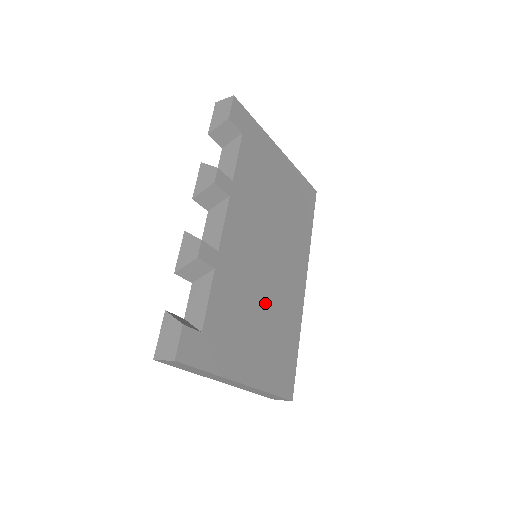
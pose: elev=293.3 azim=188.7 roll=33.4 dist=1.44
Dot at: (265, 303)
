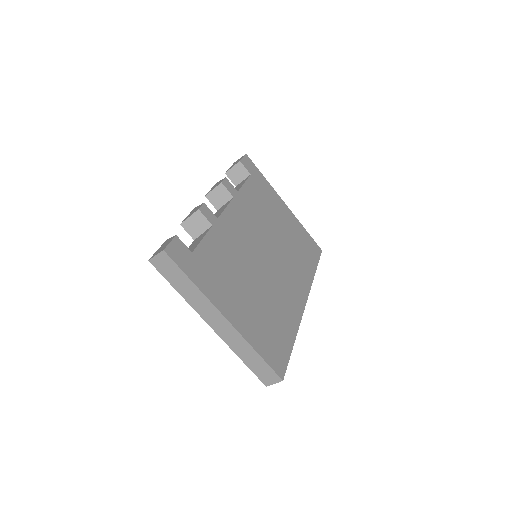
Dot at: (259, 282)
